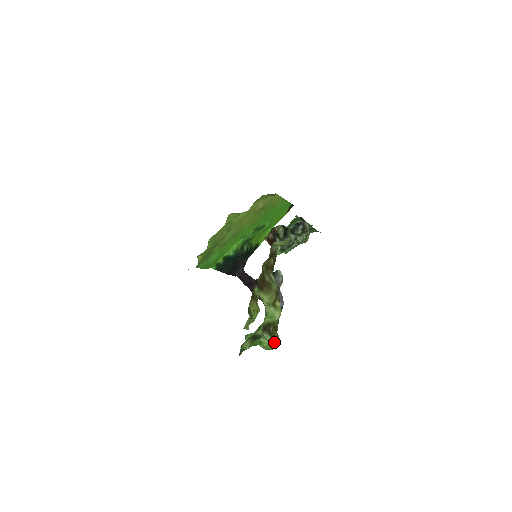
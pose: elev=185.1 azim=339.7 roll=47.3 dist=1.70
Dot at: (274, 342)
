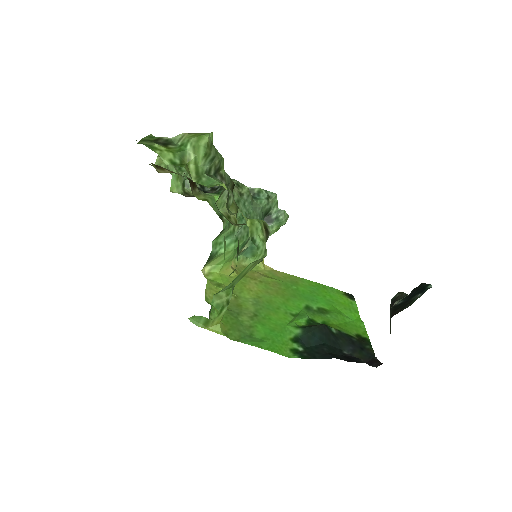
Dot at: (196, 134)
